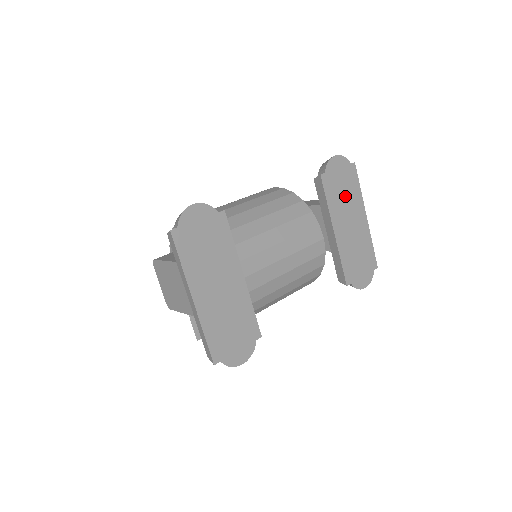
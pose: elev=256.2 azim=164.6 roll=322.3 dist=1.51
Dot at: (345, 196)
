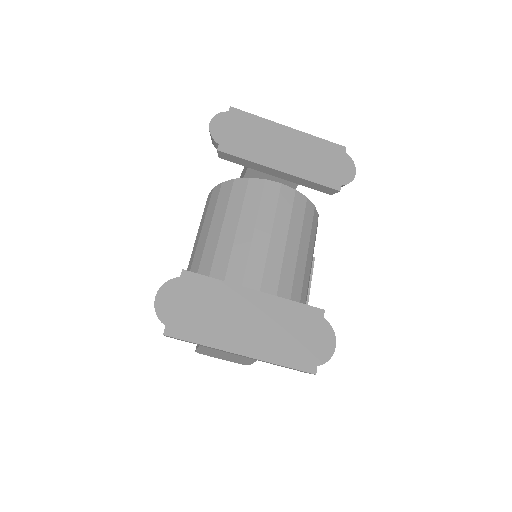
Dot at: (254, 137)
